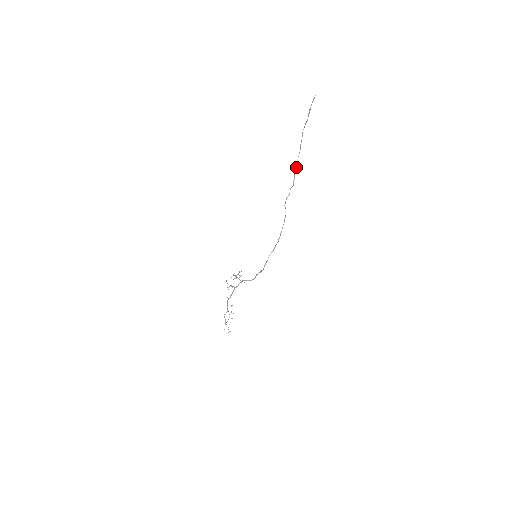
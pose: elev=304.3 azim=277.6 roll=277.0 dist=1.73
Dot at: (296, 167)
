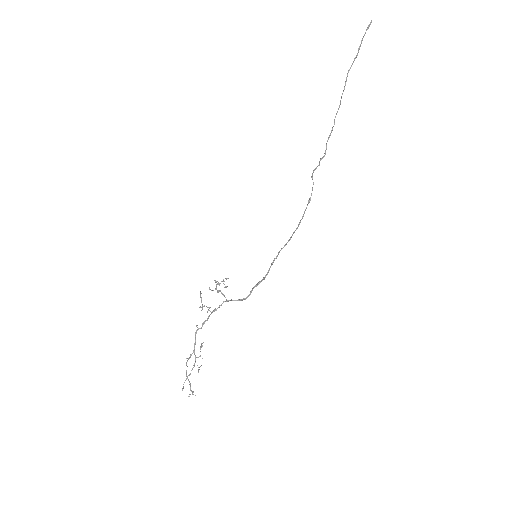
Dot at: (331, 131)
